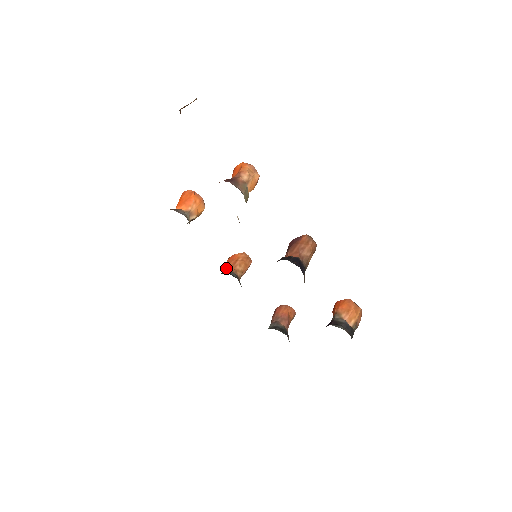
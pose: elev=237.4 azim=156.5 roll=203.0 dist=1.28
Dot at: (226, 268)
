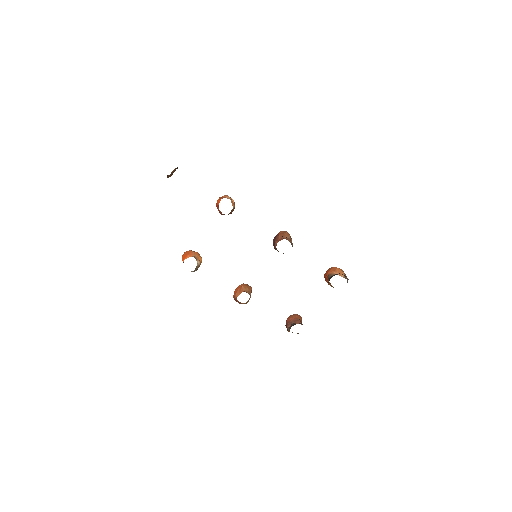
Dot at: (236, 295)
